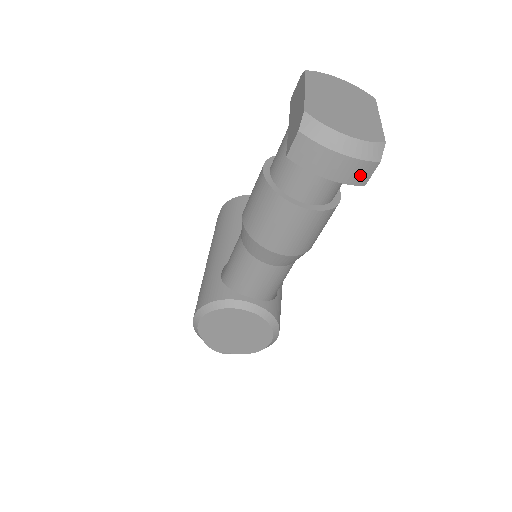
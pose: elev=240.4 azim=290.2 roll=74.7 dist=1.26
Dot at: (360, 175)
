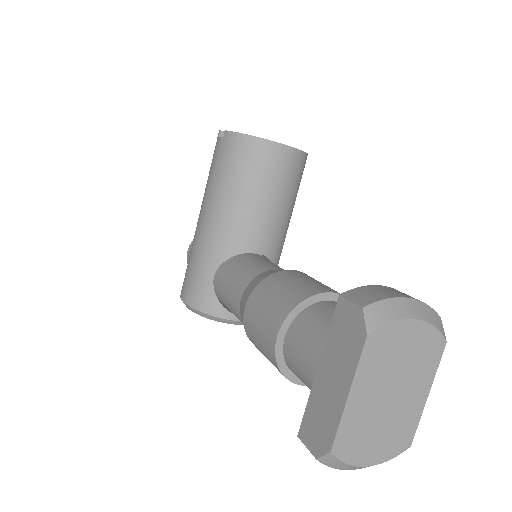
Dot at: occluded
